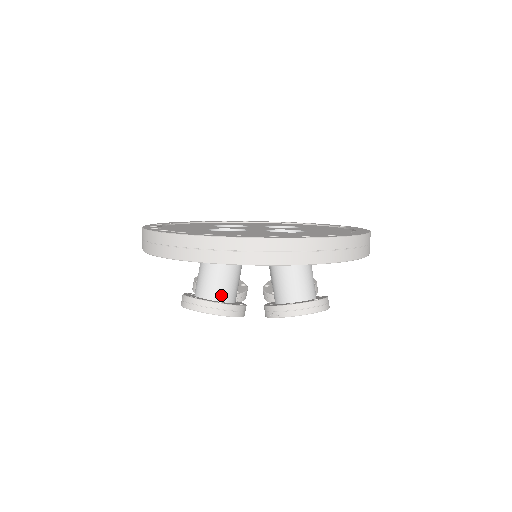
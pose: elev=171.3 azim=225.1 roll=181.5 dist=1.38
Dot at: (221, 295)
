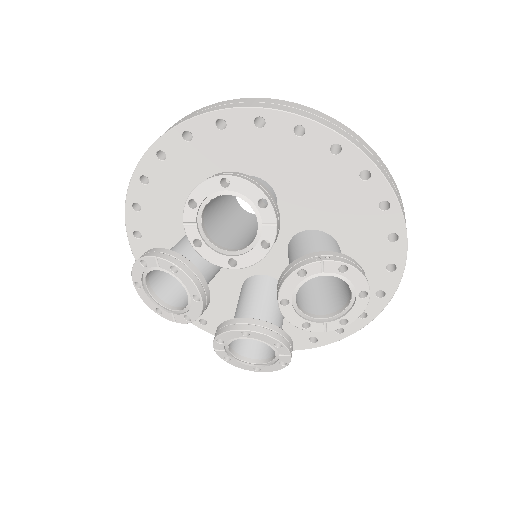
Dot at: occluded
